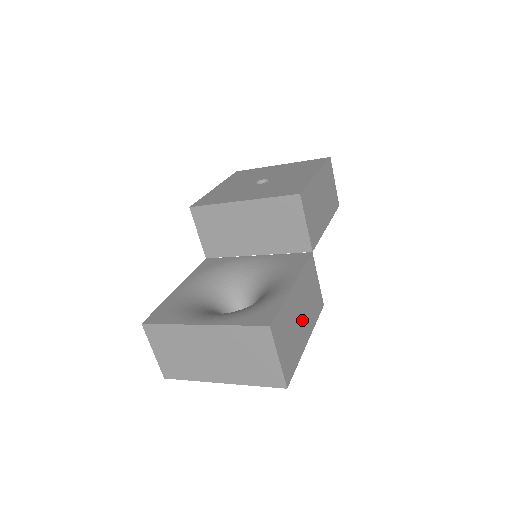
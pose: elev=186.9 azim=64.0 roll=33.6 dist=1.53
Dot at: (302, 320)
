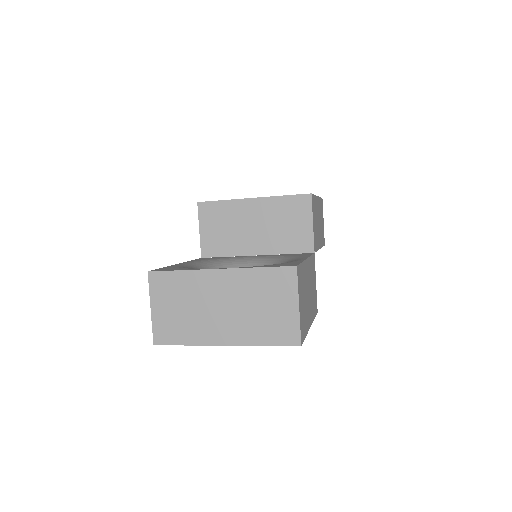
Dot at: (309, 300)
